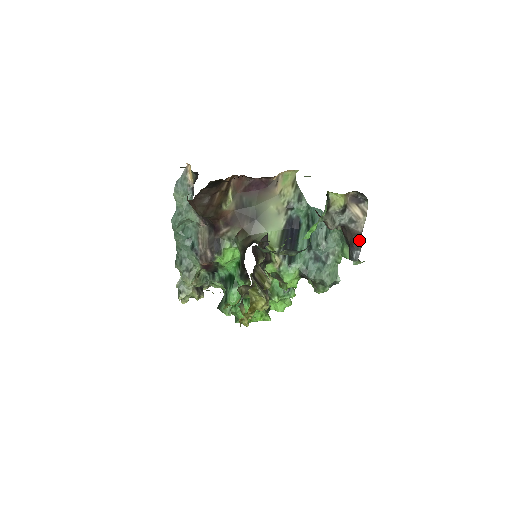
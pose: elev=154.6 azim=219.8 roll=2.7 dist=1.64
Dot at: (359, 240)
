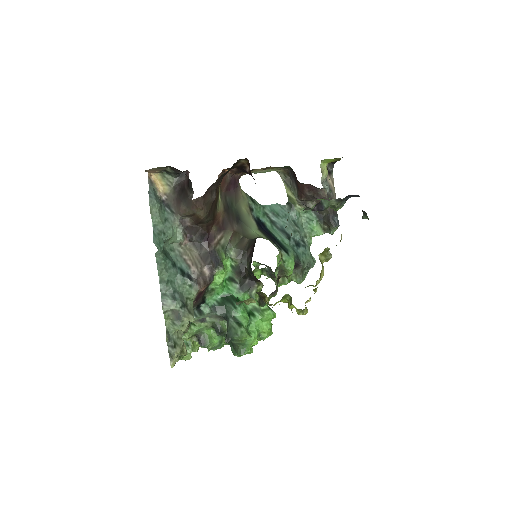
Dot at: occluded
